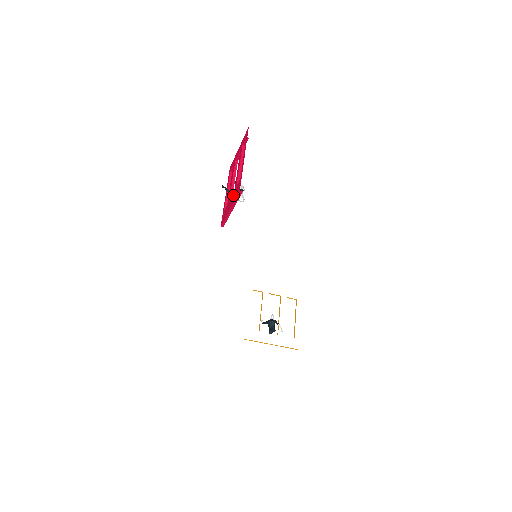
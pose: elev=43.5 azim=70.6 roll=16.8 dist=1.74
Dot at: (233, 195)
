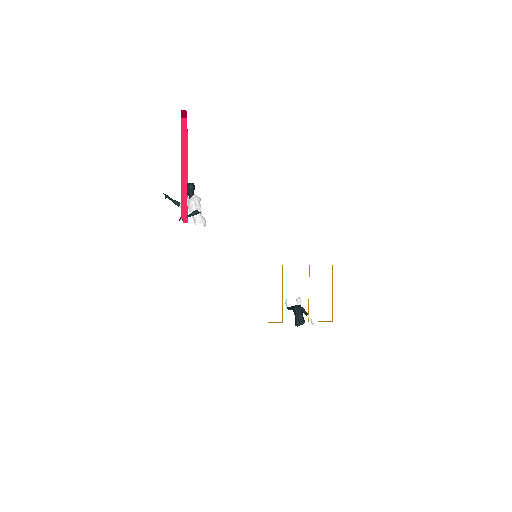
Dot at: occluded
